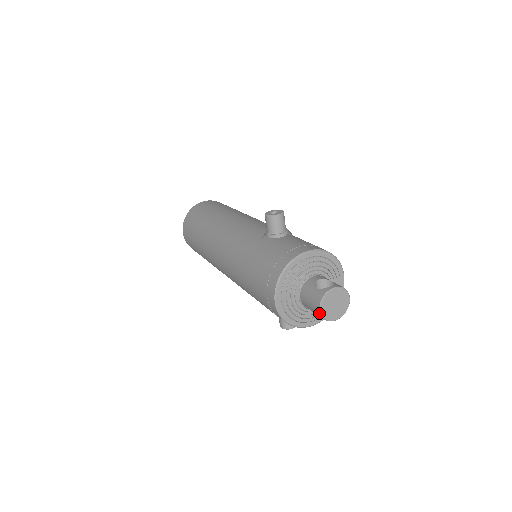
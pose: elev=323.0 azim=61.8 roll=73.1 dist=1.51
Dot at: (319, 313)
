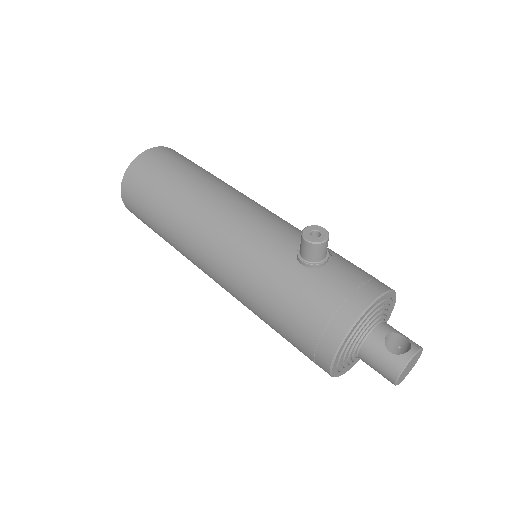
Dot at: (393, 382)
